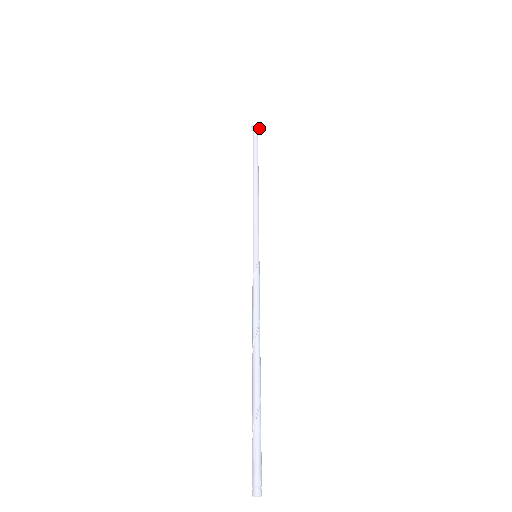
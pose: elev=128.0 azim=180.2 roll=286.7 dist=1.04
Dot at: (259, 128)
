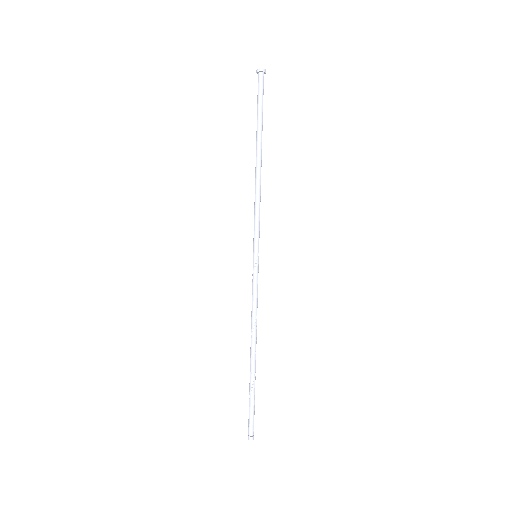
Dot at: (264, 72)
